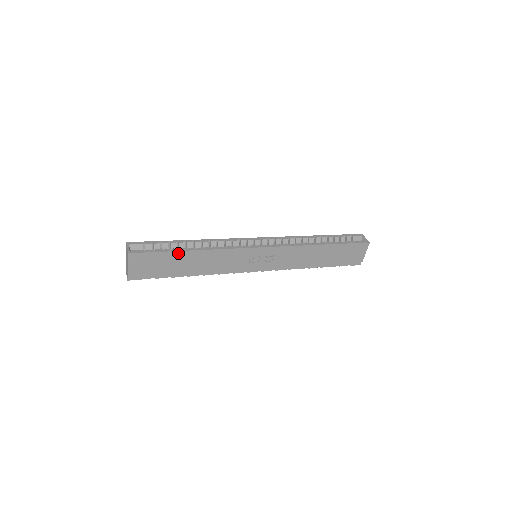
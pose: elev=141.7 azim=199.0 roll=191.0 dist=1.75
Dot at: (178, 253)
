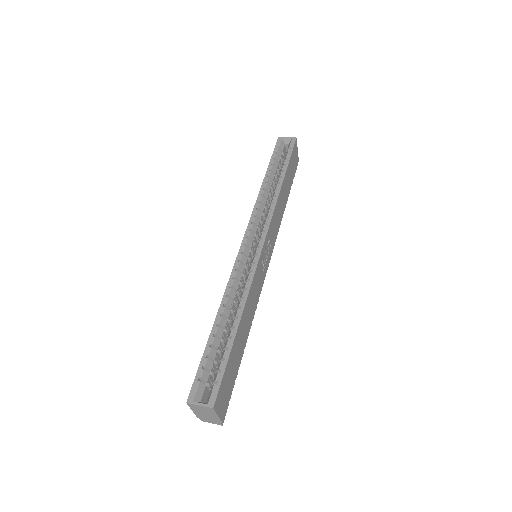
Dot at: (234, 343)
